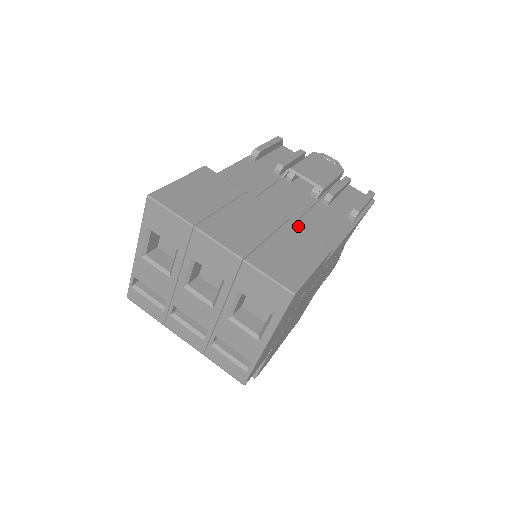
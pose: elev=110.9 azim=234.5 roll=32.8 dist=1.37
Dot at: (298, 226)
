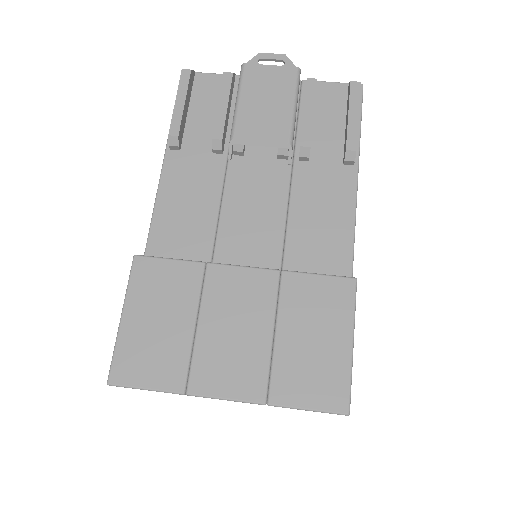
Dot at: (298, 276)
